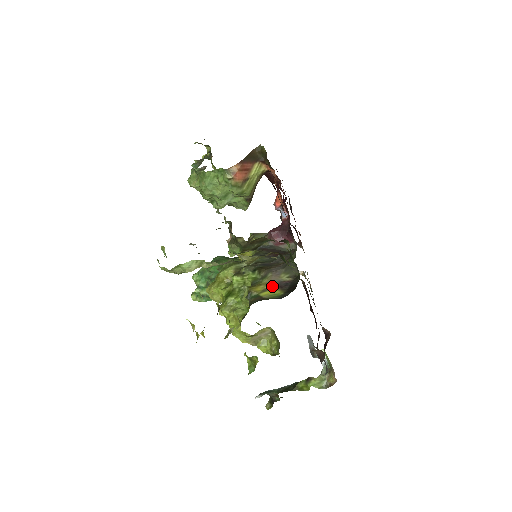
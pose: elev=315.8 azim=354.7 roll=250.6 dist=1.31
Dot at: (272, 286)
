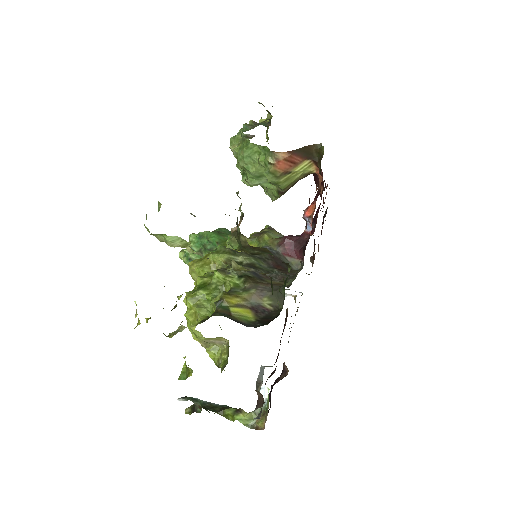
Dot at: (248, 305)
